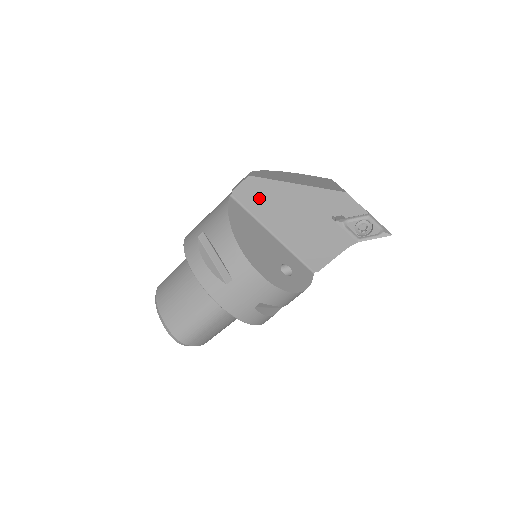
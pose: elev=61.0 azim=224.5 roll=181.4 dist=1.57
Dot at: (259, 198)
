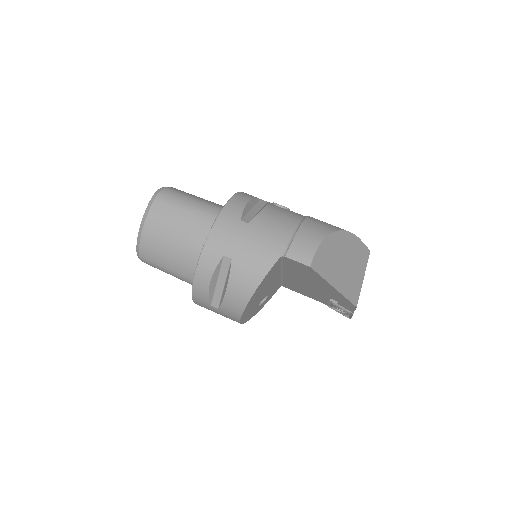
Dot at: (300, 269)
